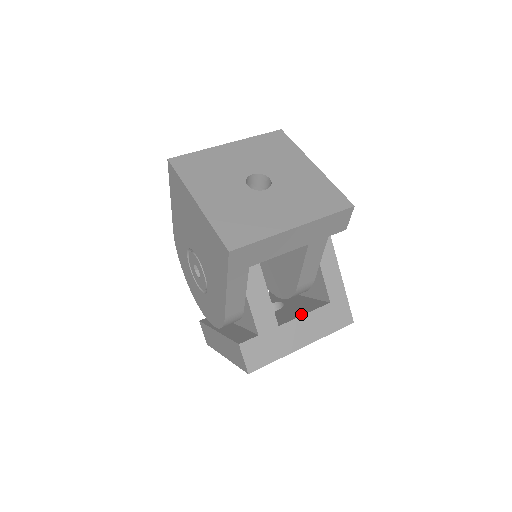
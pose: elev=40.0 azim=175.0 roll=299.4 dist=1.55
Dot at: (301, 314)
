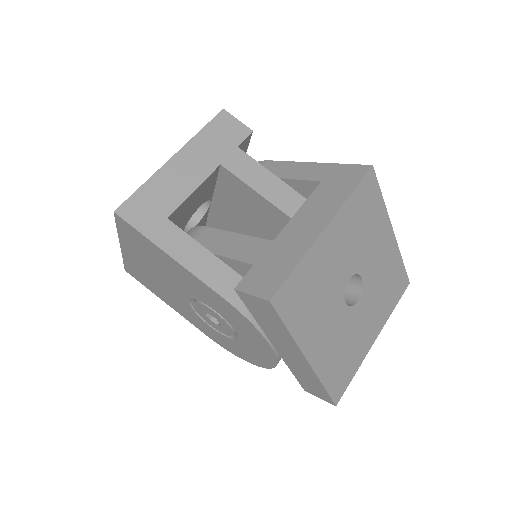
Dot at: occluded
